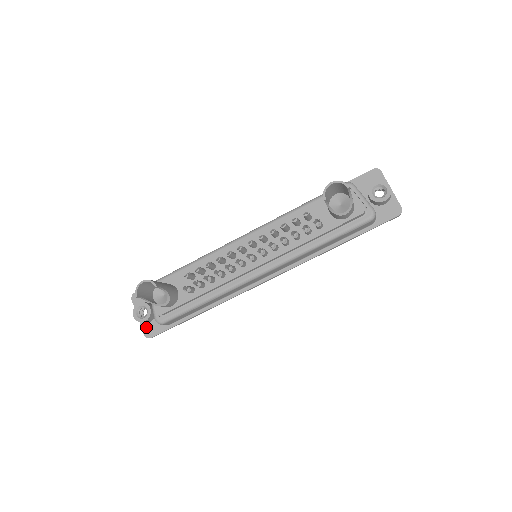
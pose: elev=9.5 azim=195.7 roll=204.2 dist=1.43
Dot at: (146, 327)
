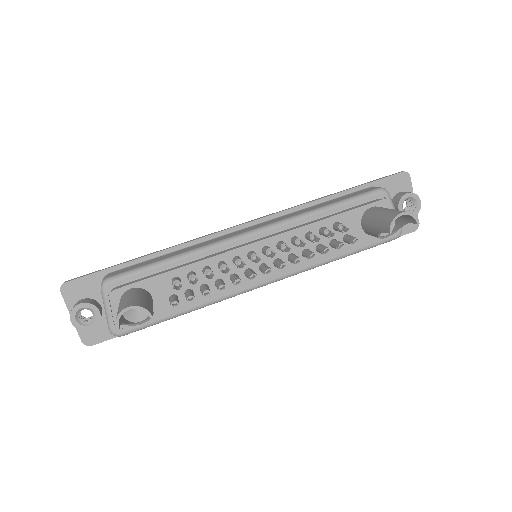
Dot at: (85, 331)
